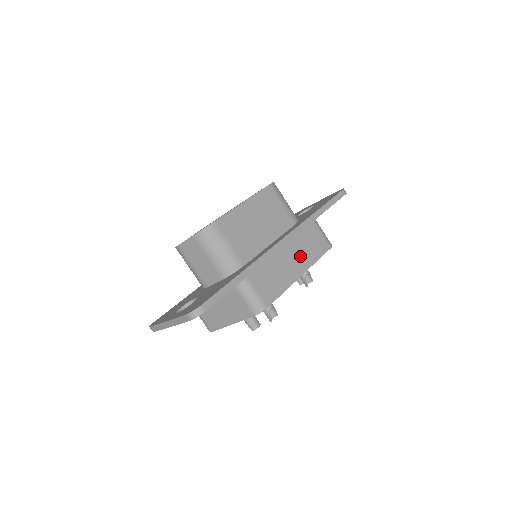
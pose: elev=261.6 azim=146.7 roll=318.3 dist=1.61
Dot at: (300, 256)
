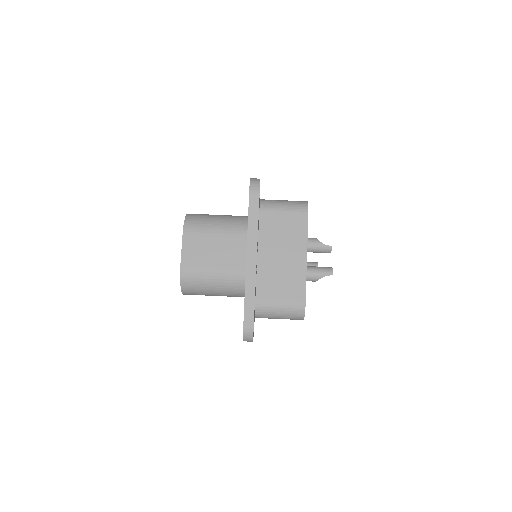
Dot at: occluded
